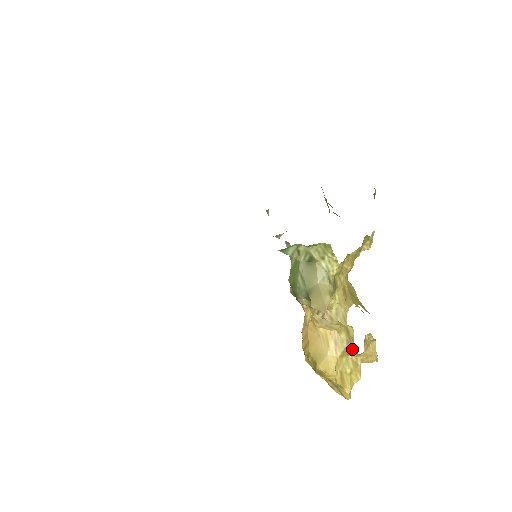
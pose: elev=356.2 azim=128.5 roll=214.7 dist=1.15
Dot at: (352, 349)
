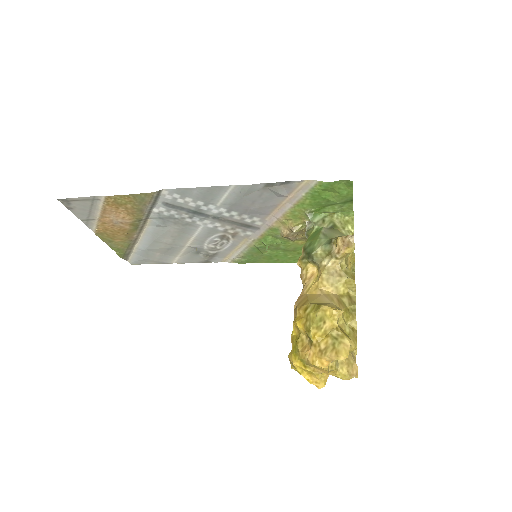
Dot at: (352, 314)
